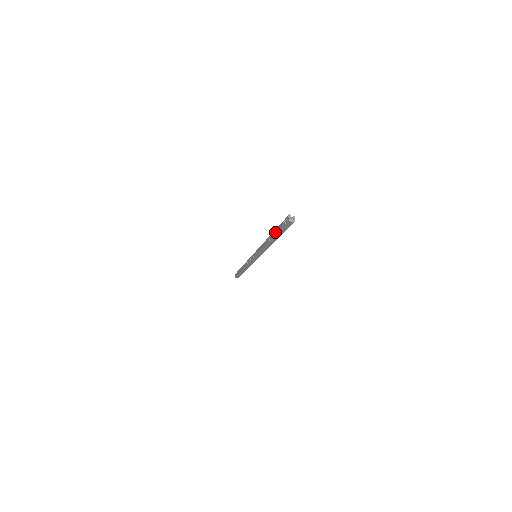
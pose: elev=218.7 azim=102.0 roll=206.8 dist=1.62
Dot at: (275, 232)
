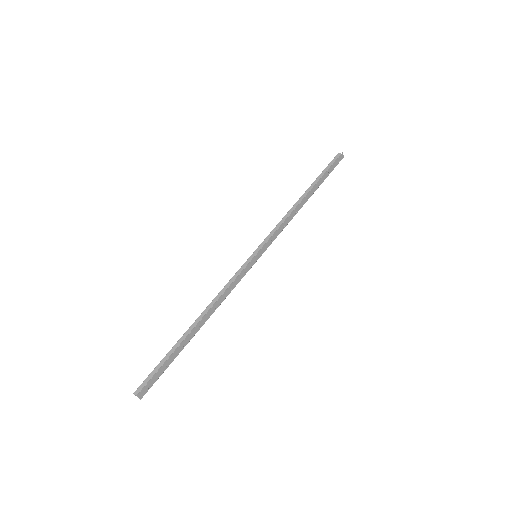
Dot at: (175, 347)
